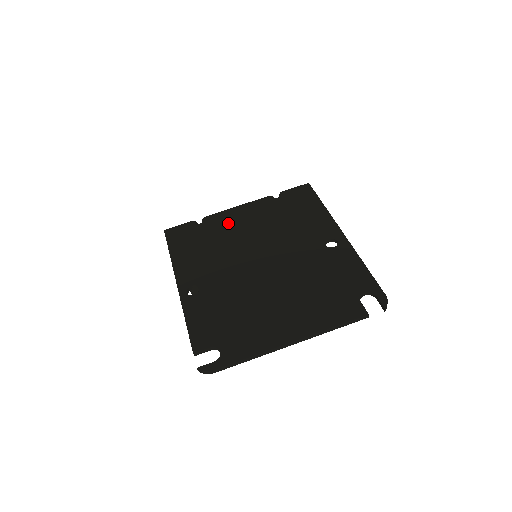
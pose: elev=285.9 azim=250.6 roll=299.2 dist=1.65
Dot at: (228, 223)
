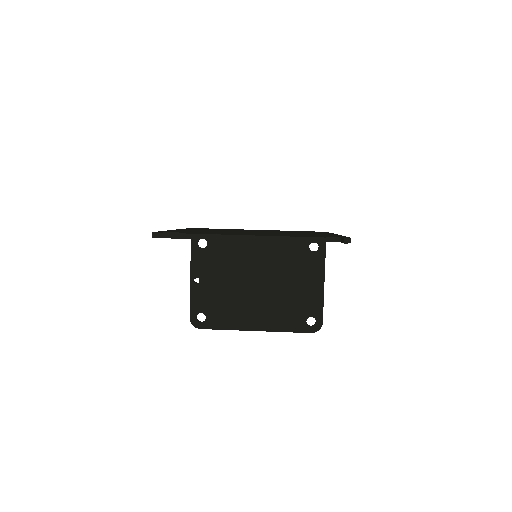
Dot at: occluded
